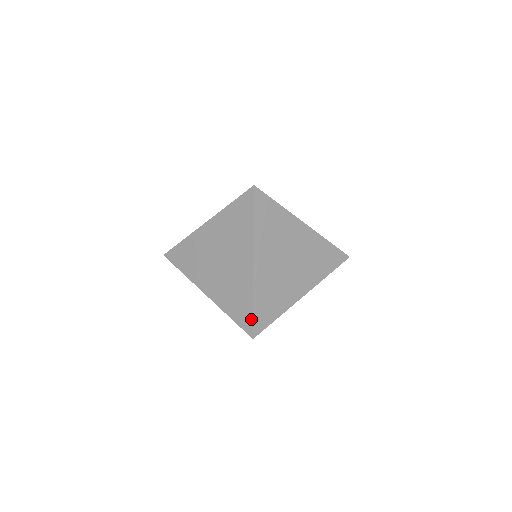
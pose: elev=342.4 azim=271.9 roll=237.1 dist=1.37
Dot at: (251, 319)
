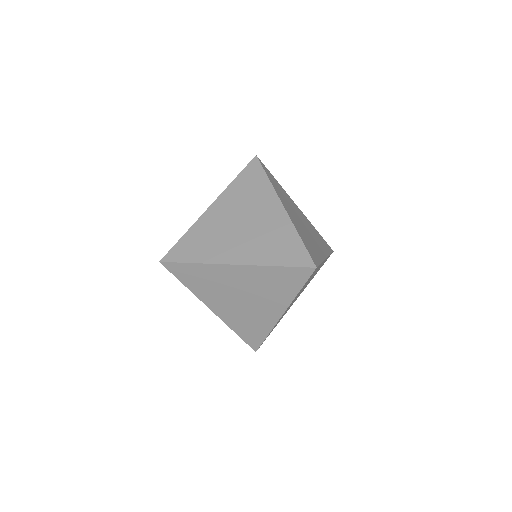
Dot at: (173, 247)
